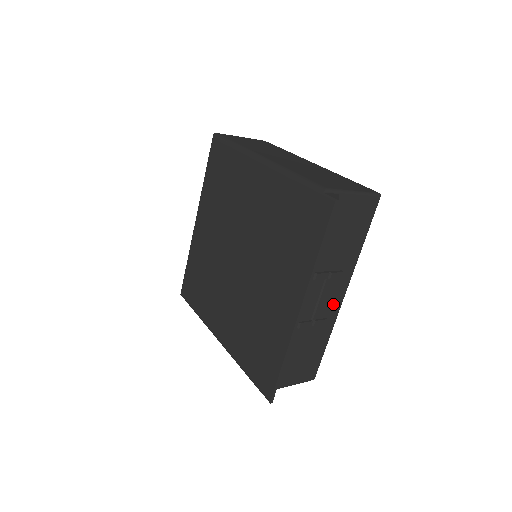
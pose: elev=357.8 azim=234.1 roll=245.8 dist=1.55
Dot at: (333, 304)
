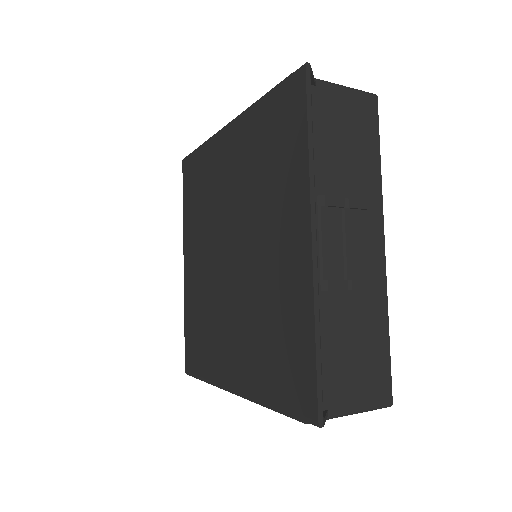
Dot at: (371, 258)
